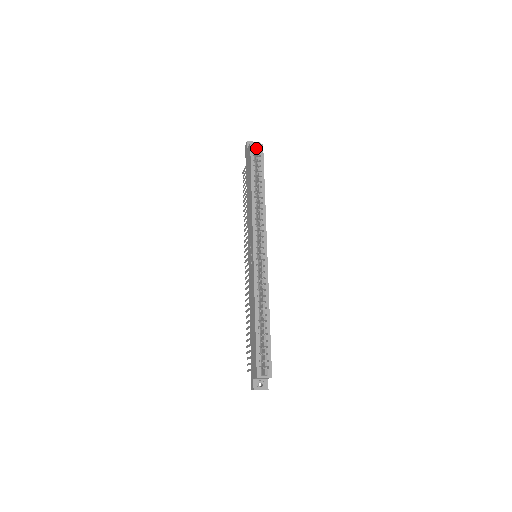
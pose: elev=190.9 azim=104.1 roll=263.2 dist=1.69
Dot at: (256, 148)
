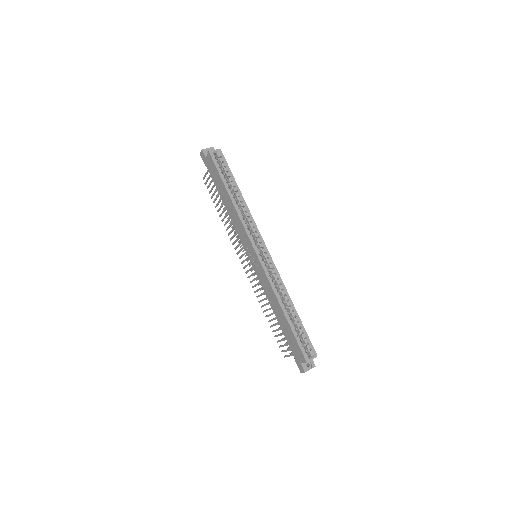
Dot at: (215, 155)
